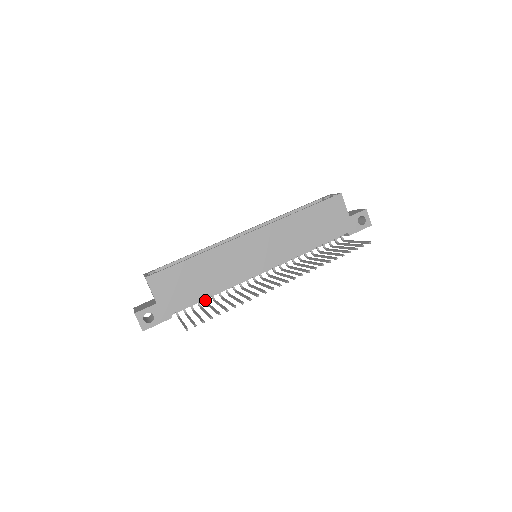
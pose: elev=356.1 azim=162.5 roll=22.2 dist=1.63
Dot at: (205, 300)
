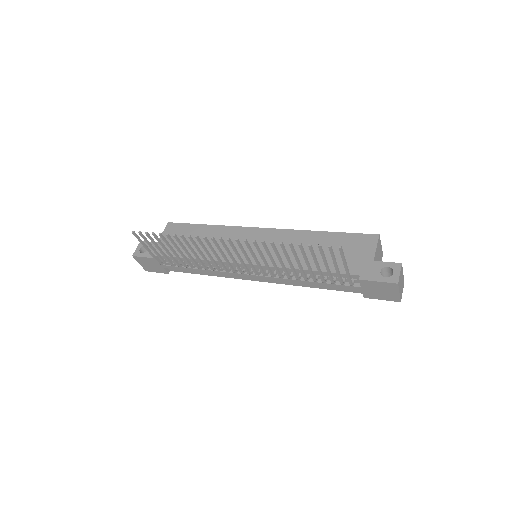
Dot at: occluded
